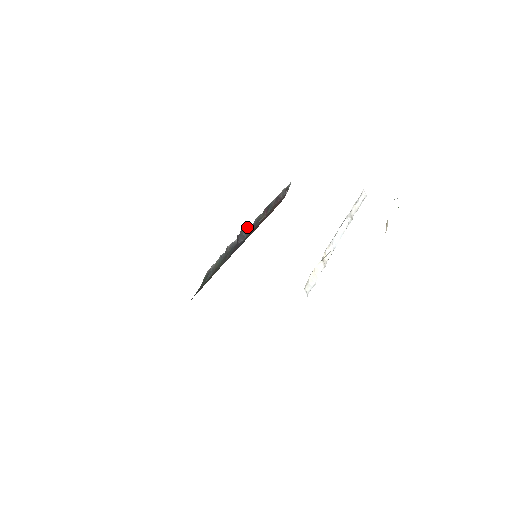
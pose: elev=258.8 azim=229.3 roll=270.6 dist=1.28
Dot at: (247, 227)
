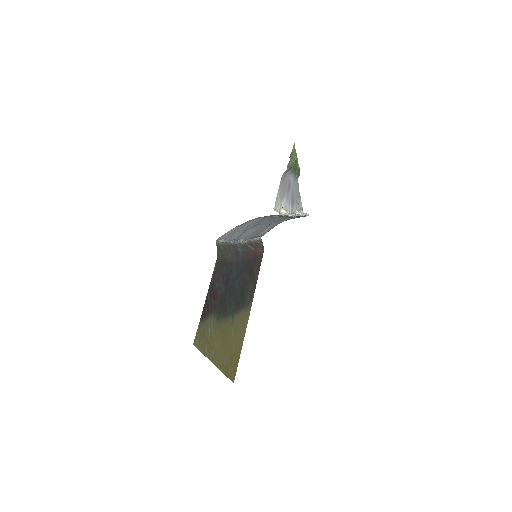
Dot at: (237, 241)
